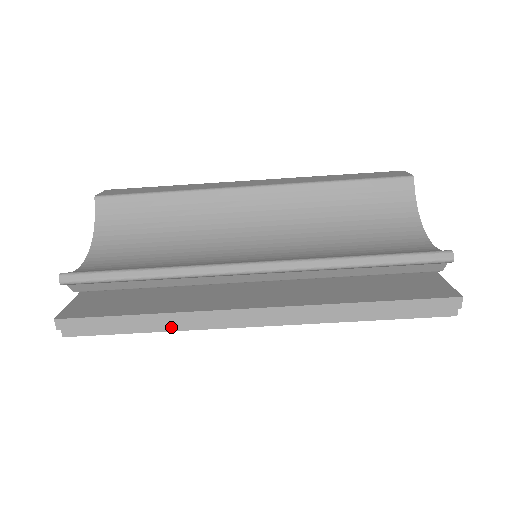
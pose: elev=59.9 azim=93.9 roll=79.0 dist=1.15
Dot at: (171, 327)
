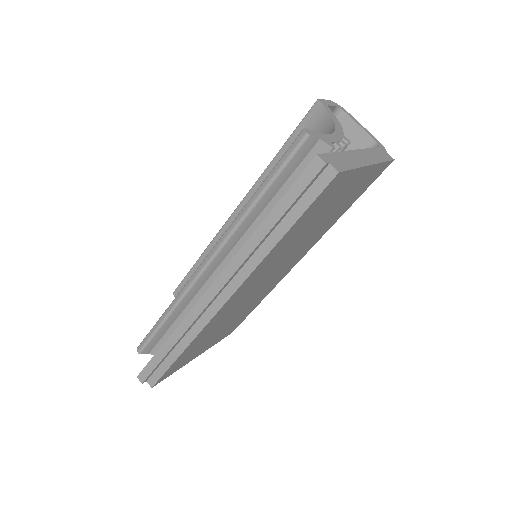
Dot at: (188, 341)
